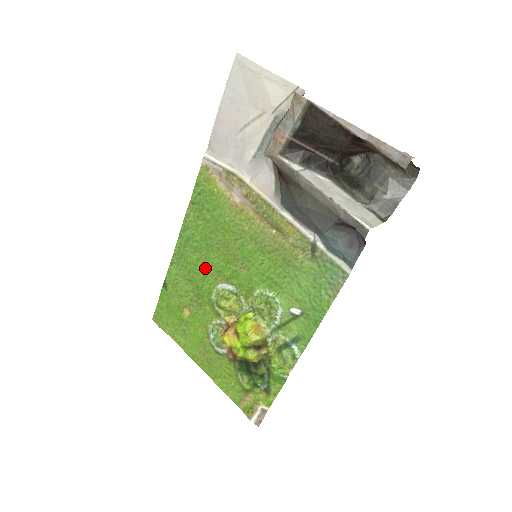
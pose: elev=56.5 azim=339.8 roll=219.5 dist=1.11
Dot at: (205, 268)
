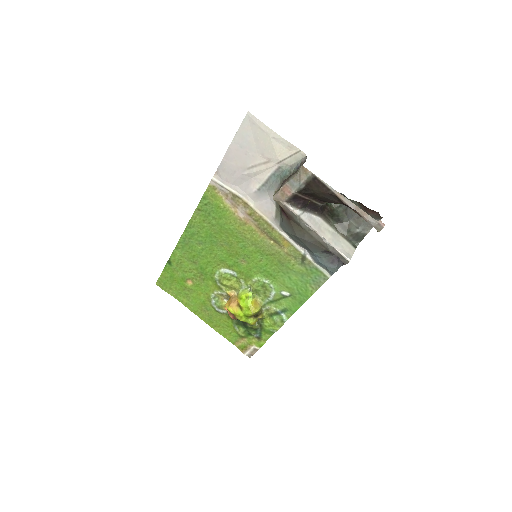
Dot at: (209, 256)
